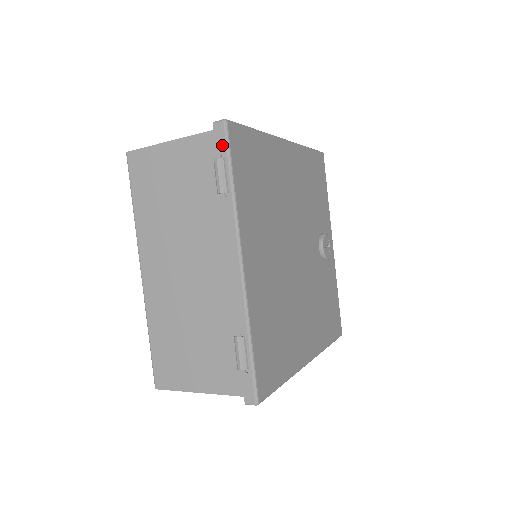
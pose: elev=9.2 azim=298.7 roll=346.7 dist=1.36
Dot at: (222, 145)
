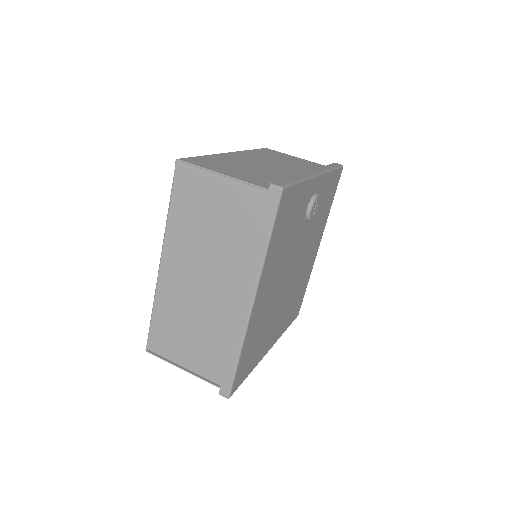
Dot at: occluded
